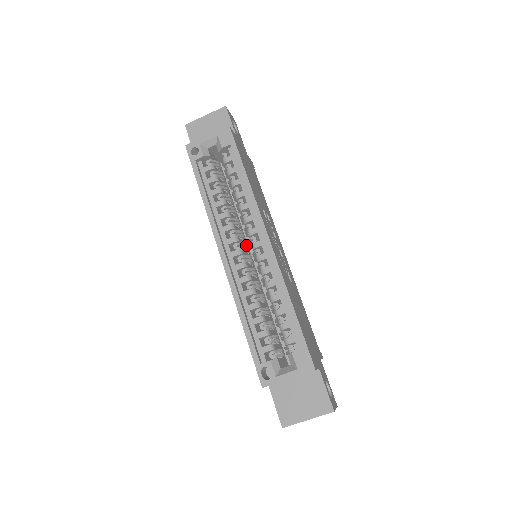
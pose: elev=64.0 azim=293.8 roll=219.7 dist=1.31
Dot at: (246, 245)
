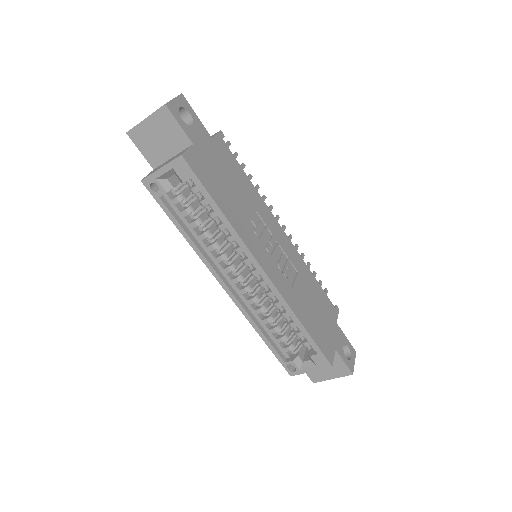
Dot at: occluded
